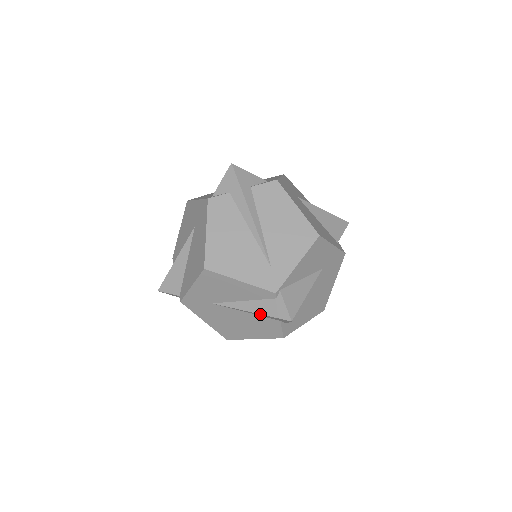
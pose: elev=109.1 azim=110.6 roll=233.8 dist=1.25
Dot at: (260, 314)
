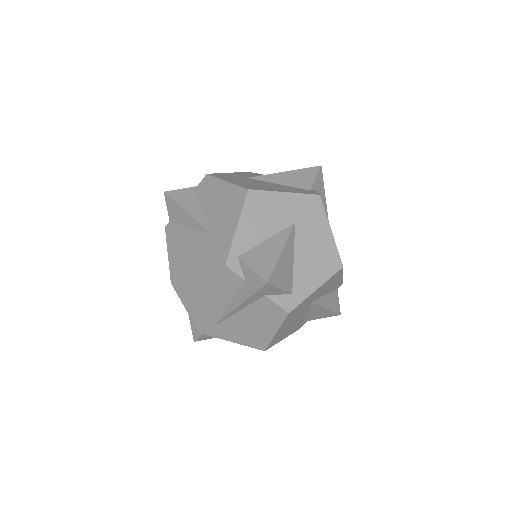
Dot at: occluded
